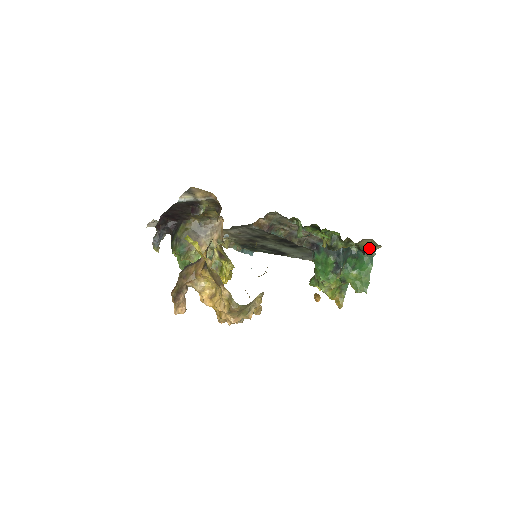
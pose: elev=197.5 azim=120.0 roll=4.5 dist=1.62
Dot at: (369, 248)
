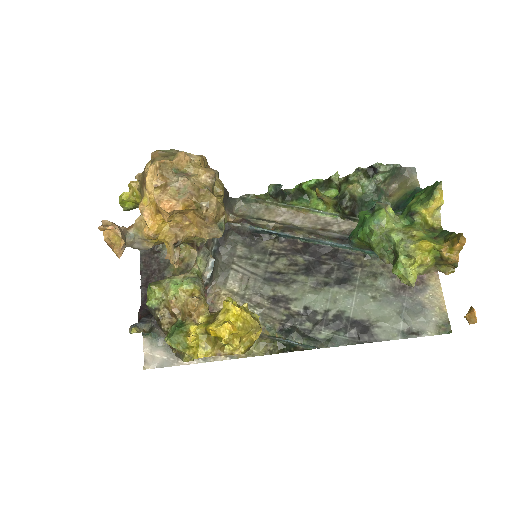
Dot at: (408, 192)
